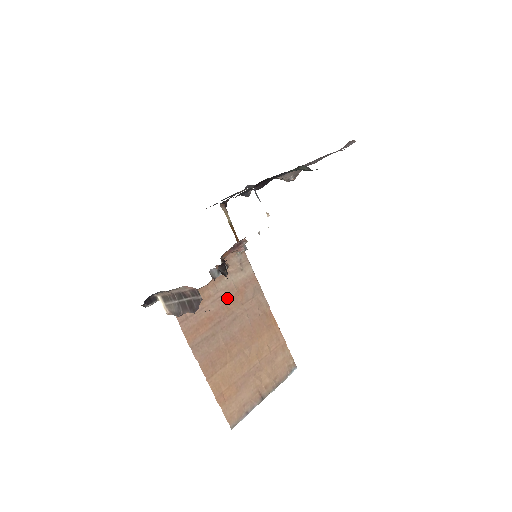
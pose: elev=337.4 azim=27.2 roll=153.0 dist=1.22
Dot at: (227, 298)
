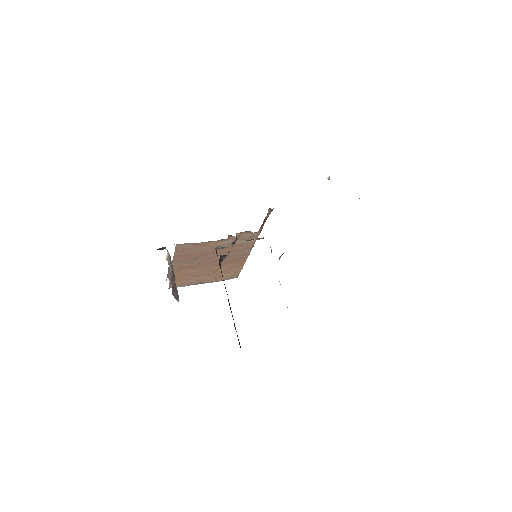
Dot at: occluded
